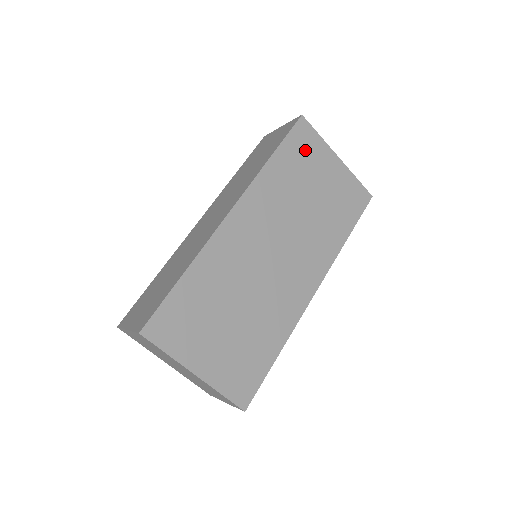
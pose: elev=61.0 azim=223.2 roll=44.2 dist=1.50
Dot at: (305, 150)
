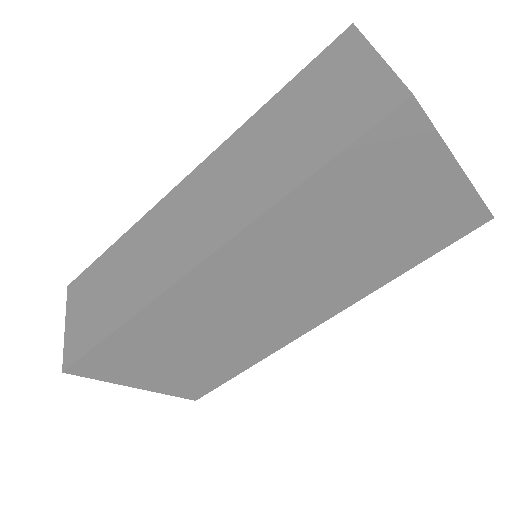
Dot at: (386, 164)
